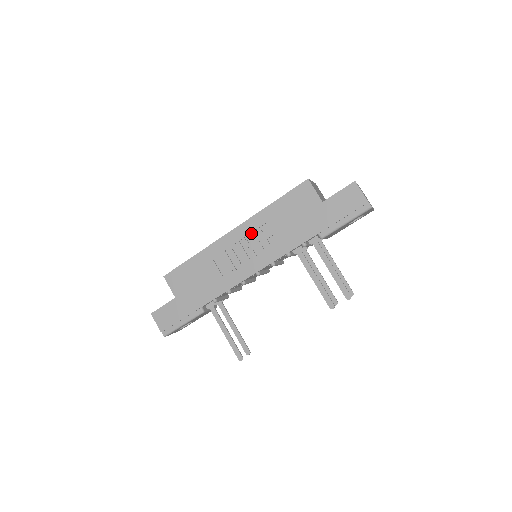
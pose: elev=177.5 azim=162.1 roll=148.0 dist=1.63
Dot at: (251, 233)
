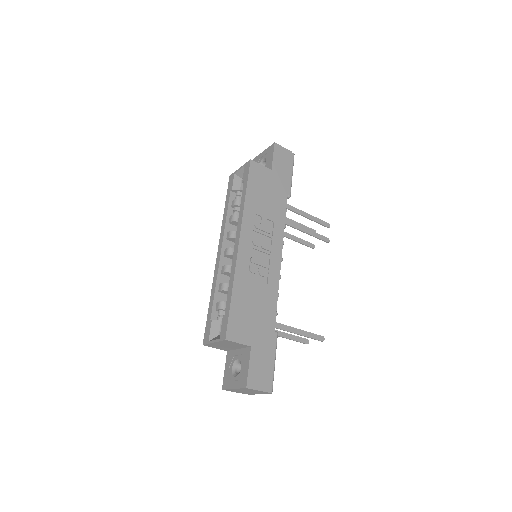
Dot at: (252, 231)
